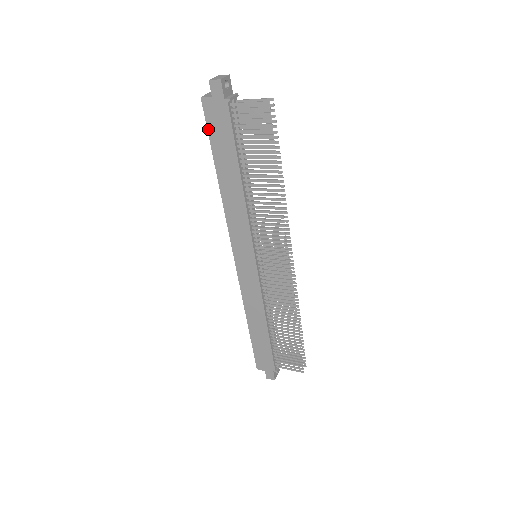
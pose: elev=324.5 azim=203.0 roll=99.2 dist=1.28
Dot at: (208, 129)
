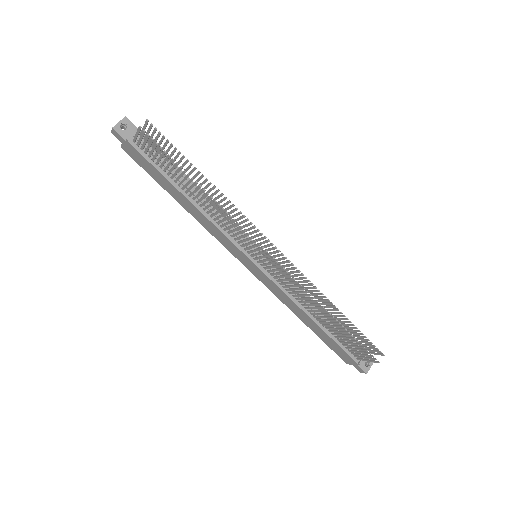
Dot at: occluded
